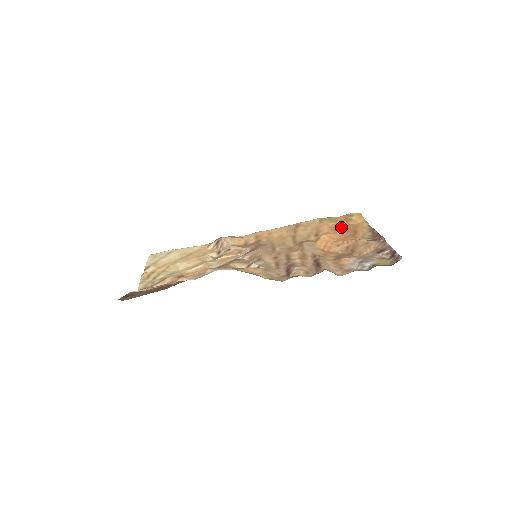
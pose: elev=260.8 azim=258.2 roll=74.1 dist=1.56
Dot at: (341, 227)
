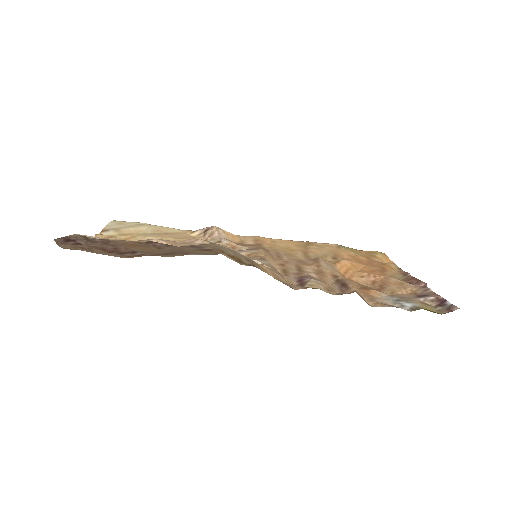
Dot at: (364, 259)
